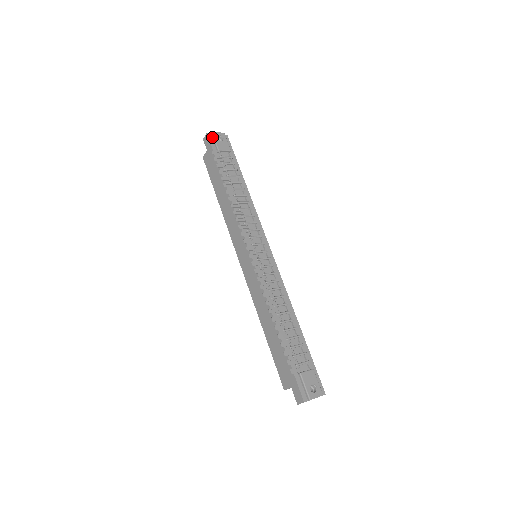
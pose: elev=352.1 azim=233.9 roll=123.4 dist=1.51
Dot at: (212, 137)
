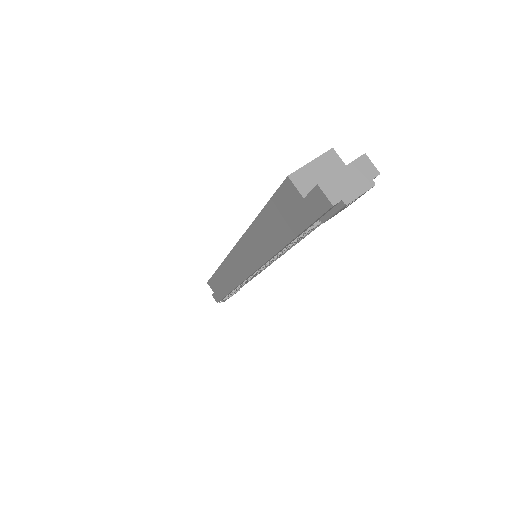
Dot at: (336, 207)
